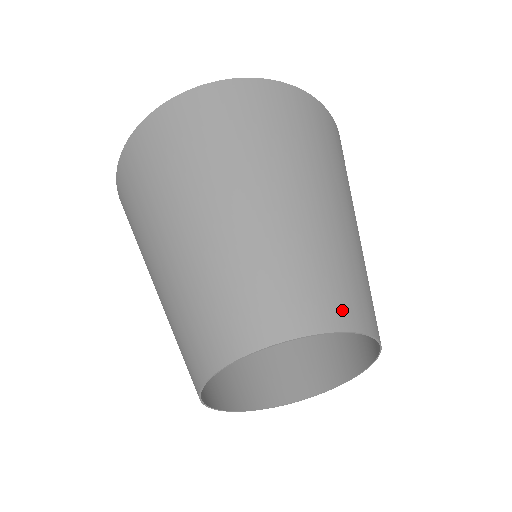
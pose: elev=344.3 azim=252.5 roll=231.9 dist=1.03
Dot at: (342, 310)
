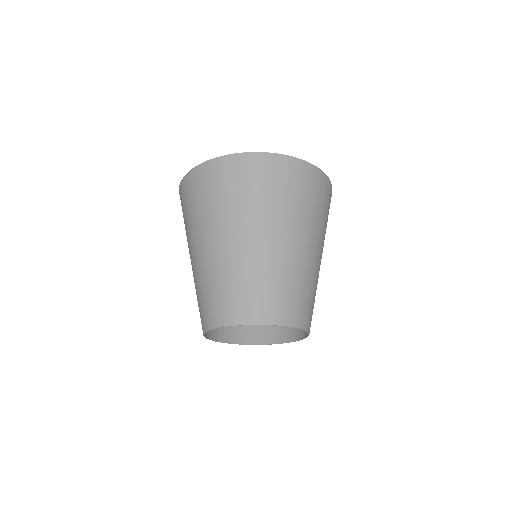
Dot at: (282, 313)
